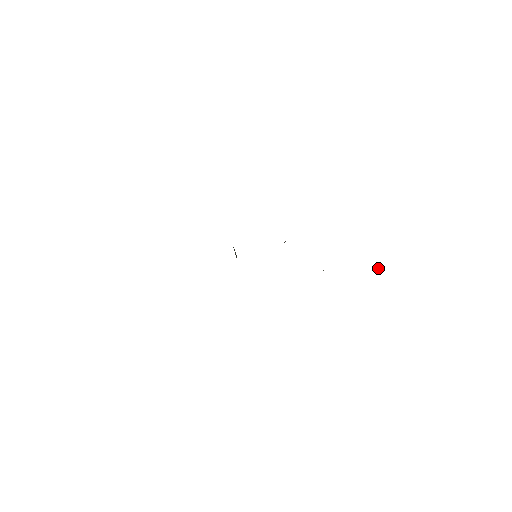
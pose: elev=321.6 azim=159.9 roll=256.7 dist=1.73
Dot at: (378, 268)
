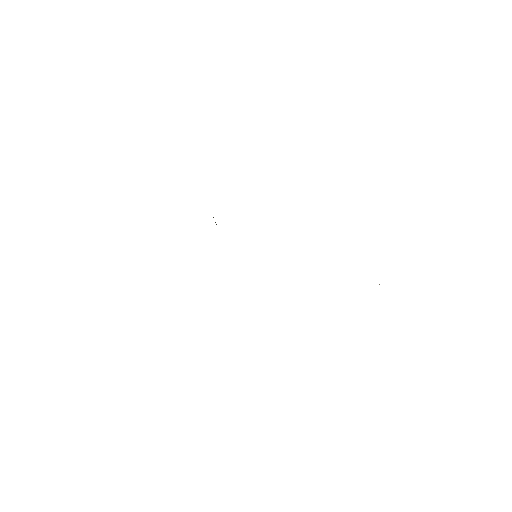
Dot at: occluded
